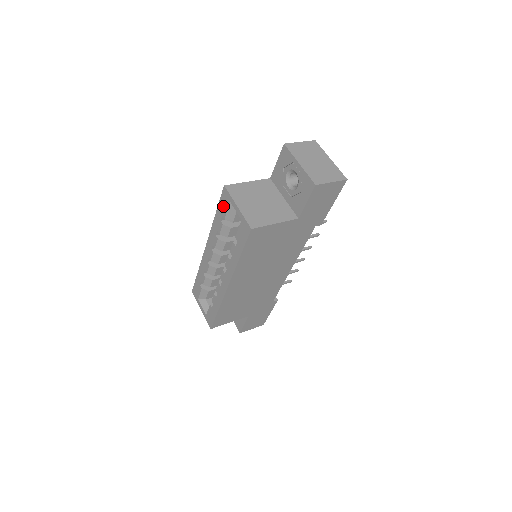
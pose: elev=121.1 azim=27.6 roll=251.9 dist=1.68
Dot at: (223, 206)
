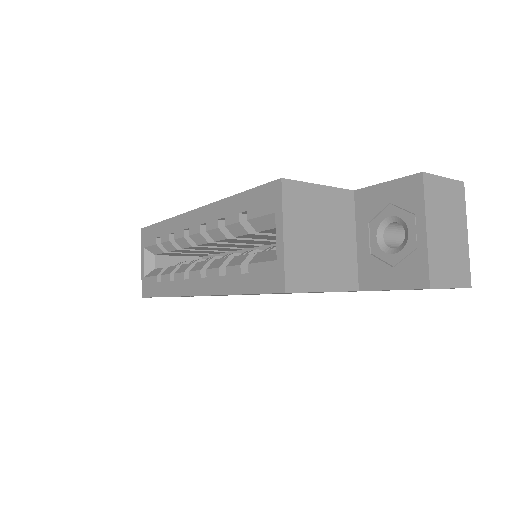
Dot at: (258, 202)
